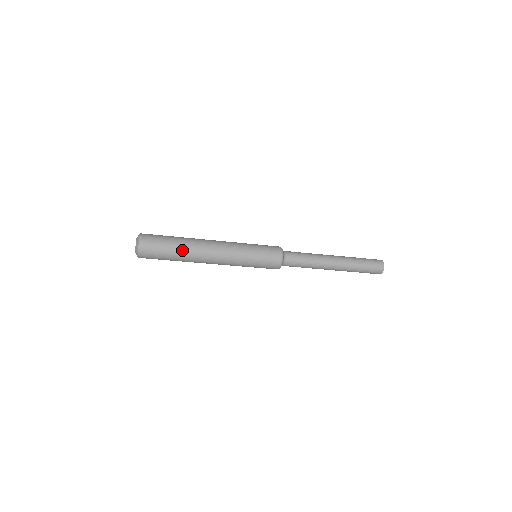
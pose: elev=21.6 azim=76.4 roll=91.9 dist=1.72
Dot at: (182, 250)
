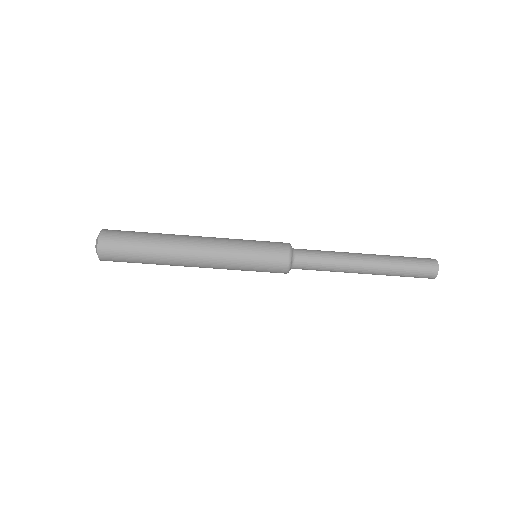
Dot at: (155, 238)
